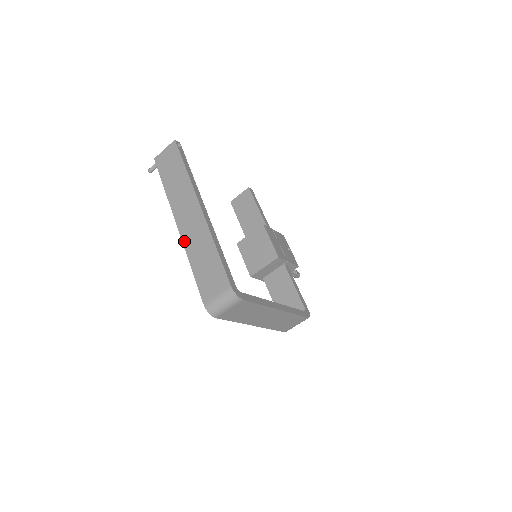
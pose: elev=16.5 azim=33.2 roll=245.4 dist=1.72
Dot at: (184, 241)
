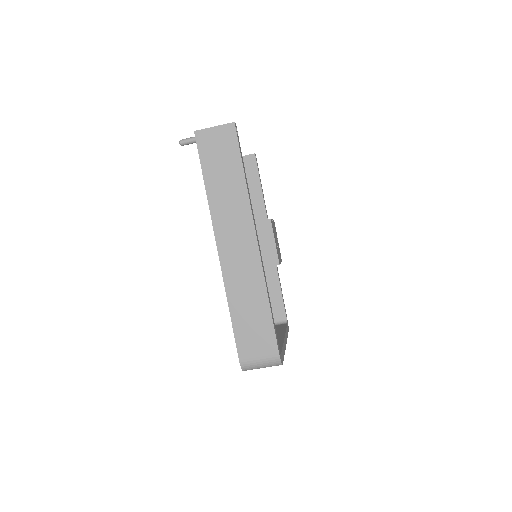
Dot at: (225, 274)
